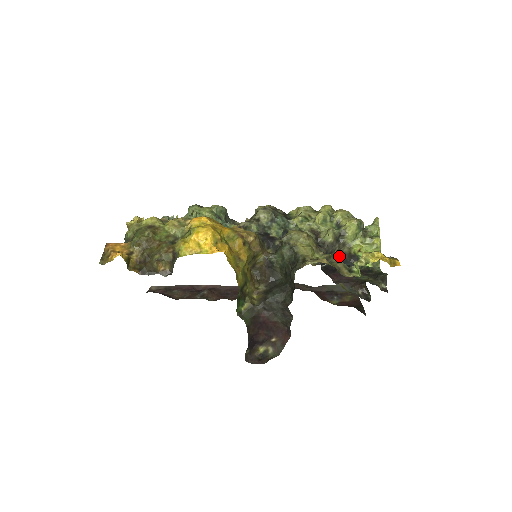
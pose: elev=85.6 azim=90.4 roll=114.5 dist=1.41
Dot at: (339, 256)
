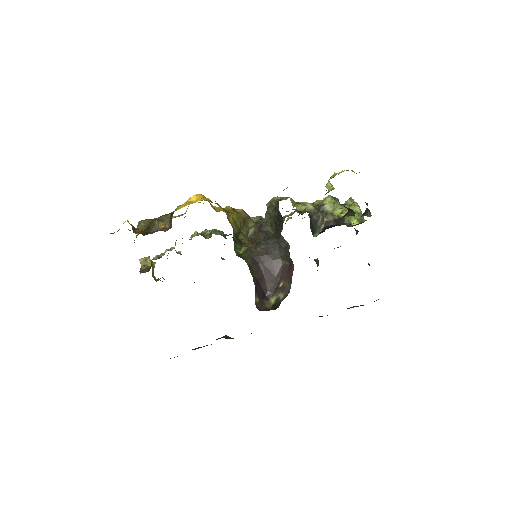
Dot at: (326, 225)
